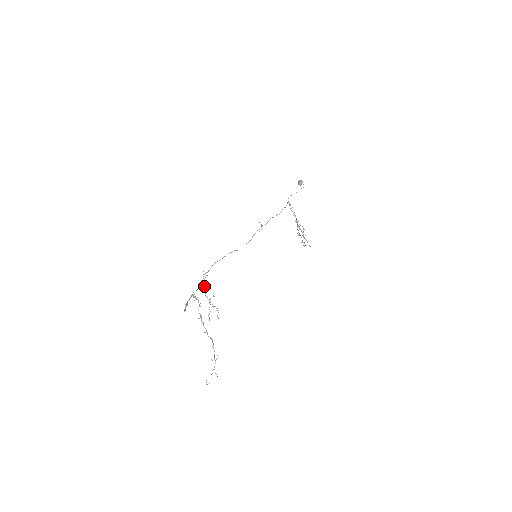
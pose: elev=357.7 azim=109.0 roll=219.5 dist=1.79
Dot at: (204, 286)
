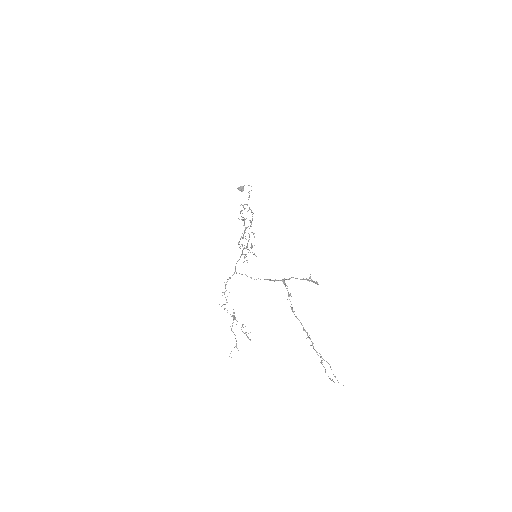
Dot at: (226, 299)
